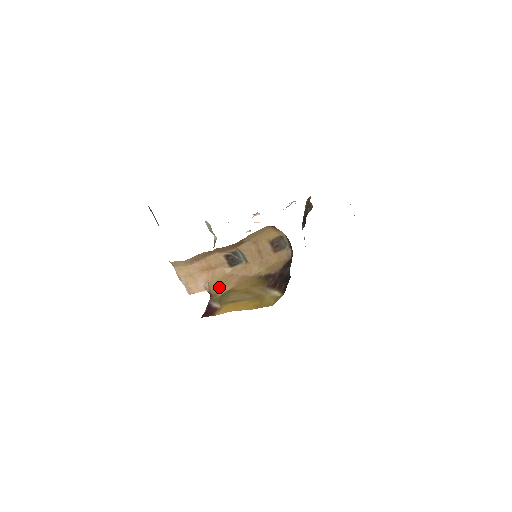
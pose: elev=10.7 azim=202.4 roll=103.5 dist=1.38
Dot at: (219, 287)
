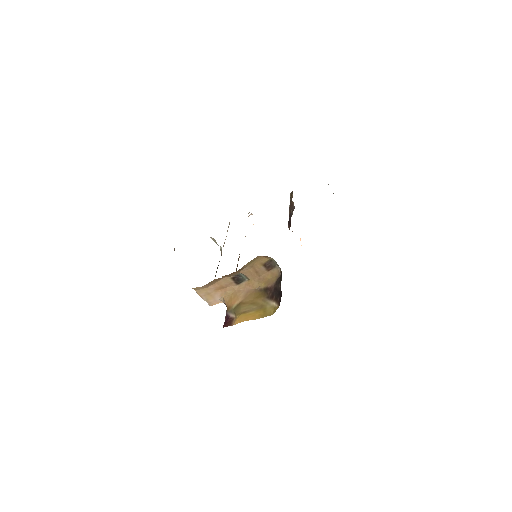
Dot at: (232, 301)
